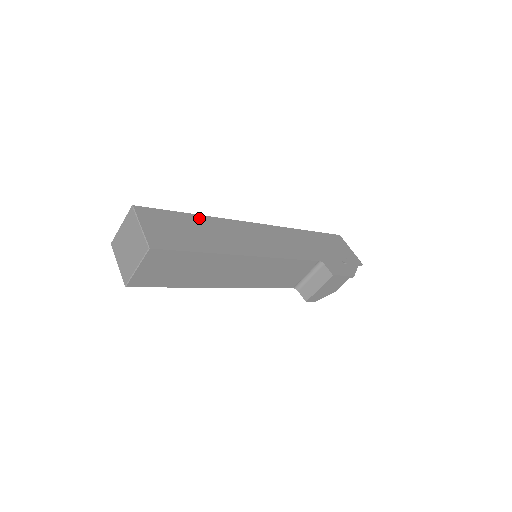
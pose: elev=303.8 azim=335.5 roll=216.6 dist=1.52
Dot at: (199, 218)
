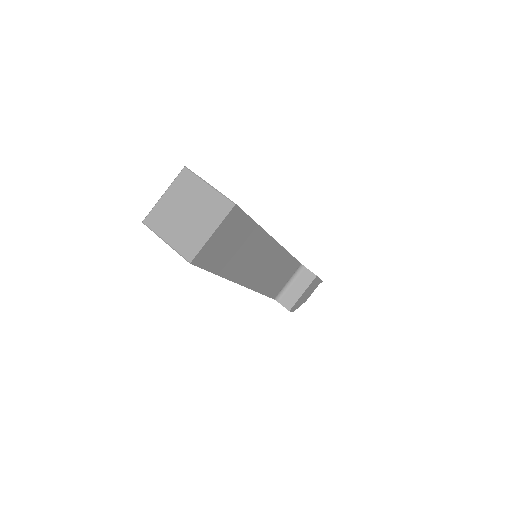
Dot at: occluded
